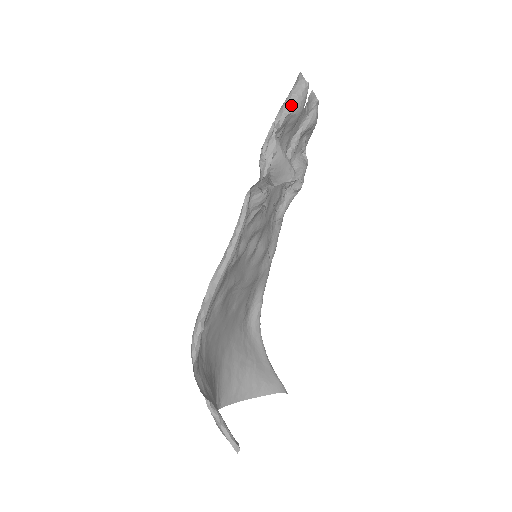
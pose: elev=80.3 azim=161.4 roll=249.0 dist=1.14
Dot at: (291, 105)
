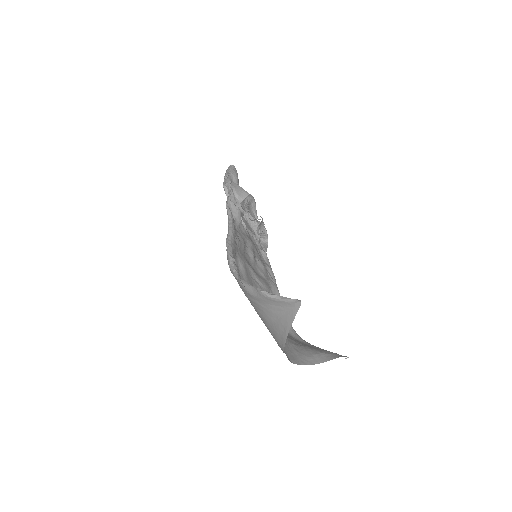
Dot at: (229, 171)
